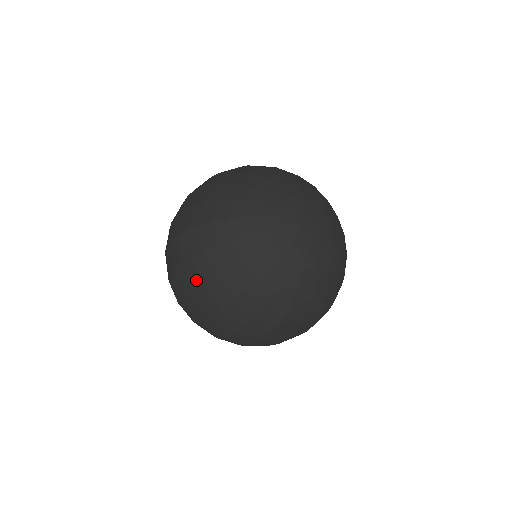
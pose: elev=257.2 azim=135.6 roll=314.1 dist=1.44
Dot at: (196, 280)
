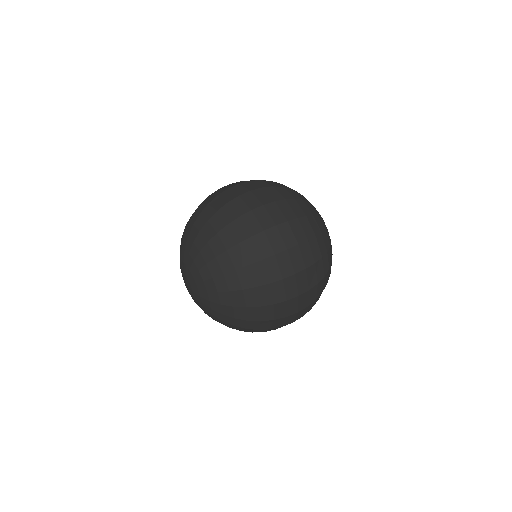
Dot at: (265, 185)
